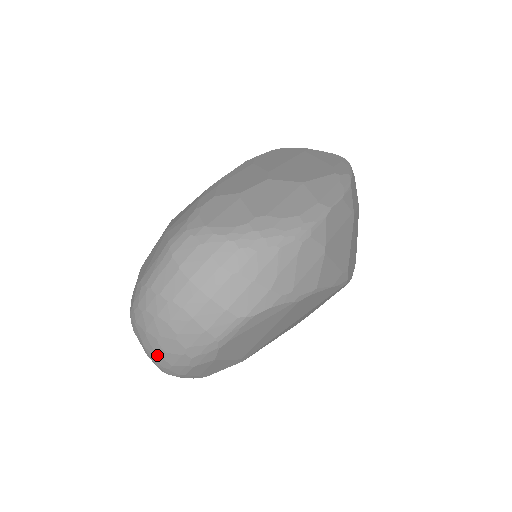
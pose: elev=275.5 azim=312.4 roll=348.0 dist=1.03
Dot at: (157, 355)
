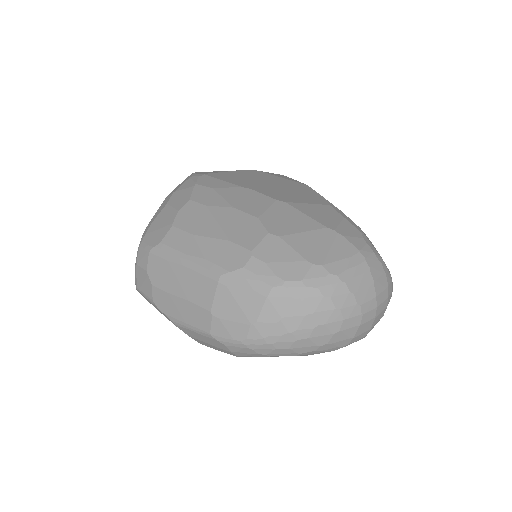
Dot at: (293, 335)
